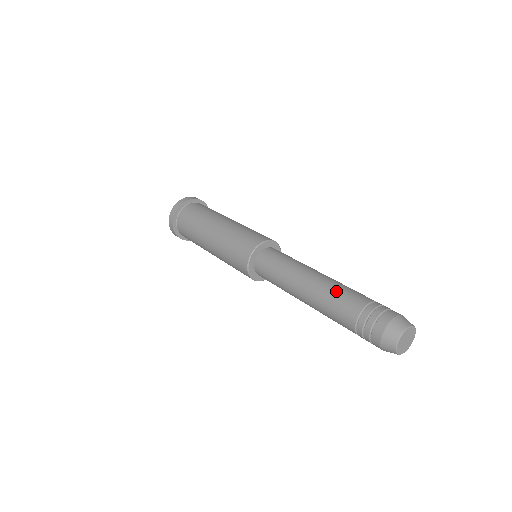
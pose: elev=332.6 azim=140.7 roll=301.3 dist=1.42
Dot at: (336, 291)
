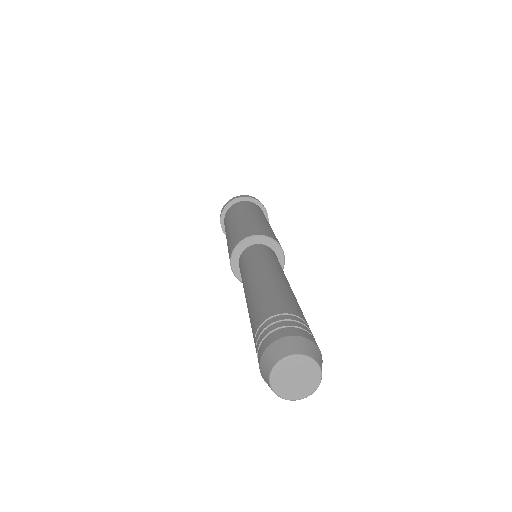
Dot at: (275, 291)
